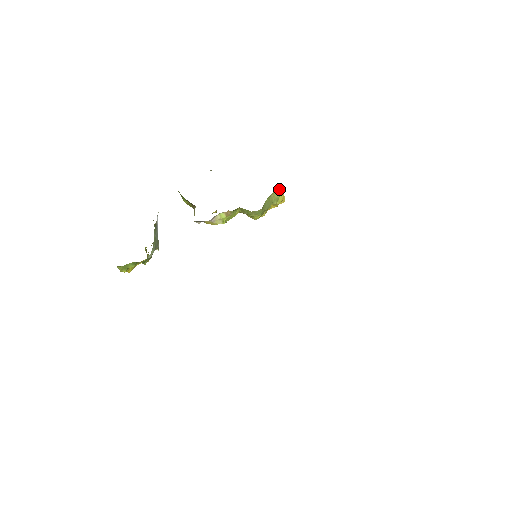
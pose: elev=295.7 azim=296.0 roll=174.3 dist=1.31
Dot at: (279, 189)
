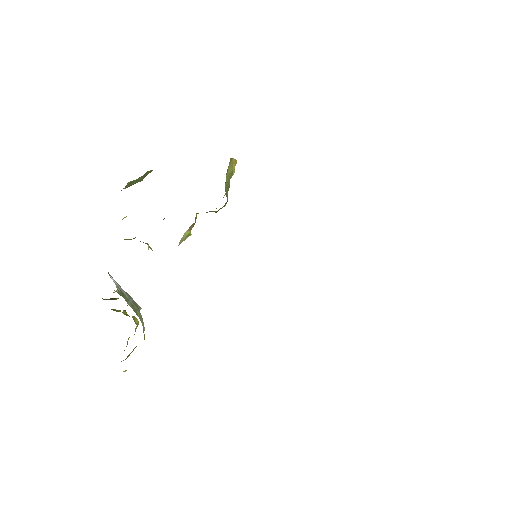
Dot at: (230, 162)
